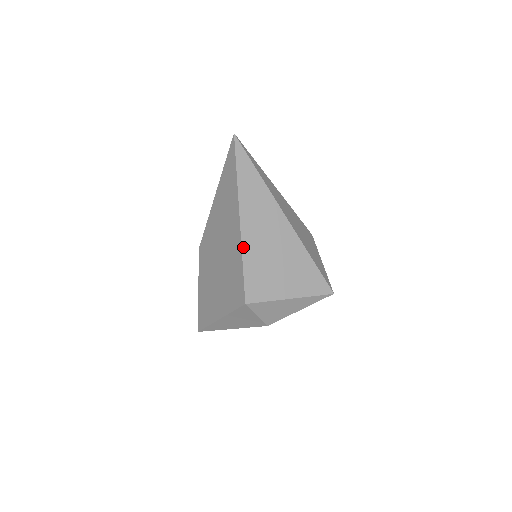
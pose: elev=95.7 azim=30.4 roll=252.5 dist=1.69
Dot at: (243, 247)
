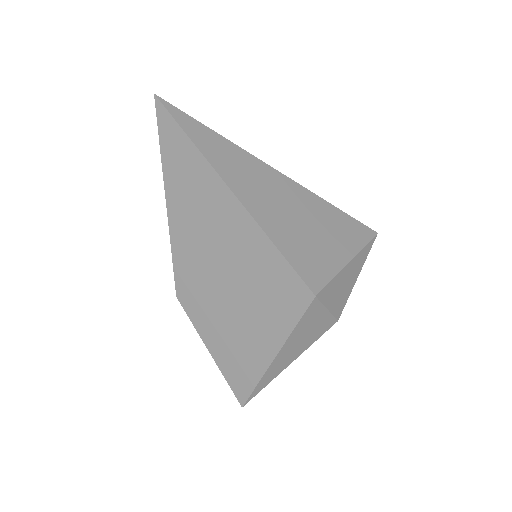
Dot at: (262, 227)
